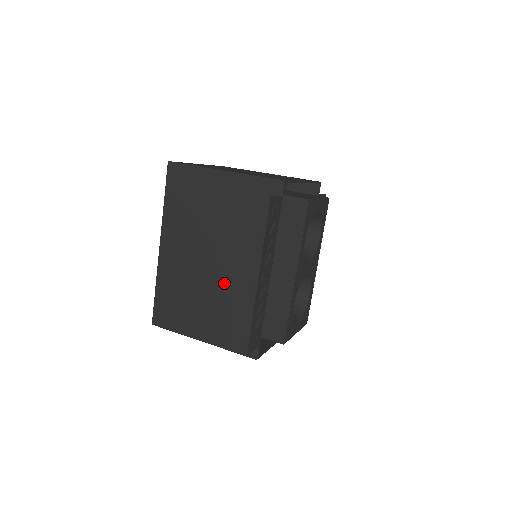
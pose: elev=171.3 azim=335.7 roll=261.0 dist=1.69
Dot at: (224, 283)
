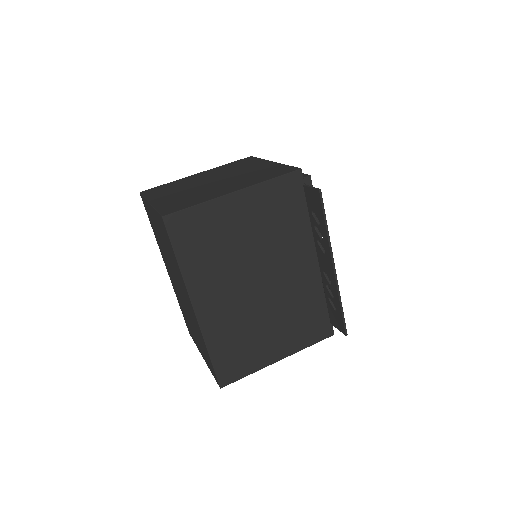
Dot at: (281, 295)
